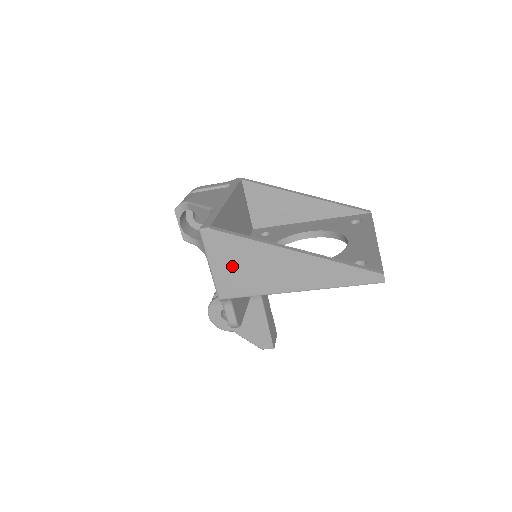
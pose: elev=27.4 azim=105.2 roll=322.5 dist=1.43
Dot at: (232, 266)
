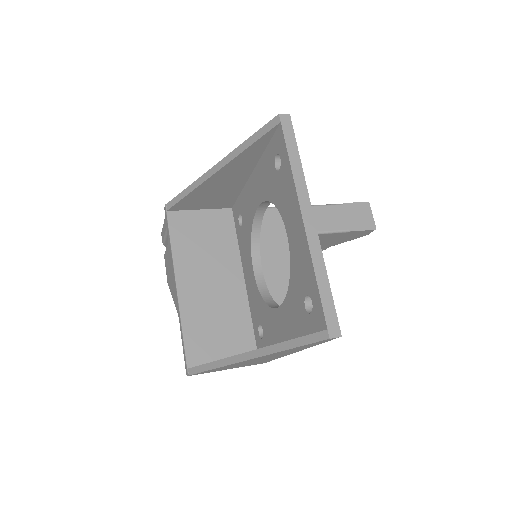
Dot at: occluded
